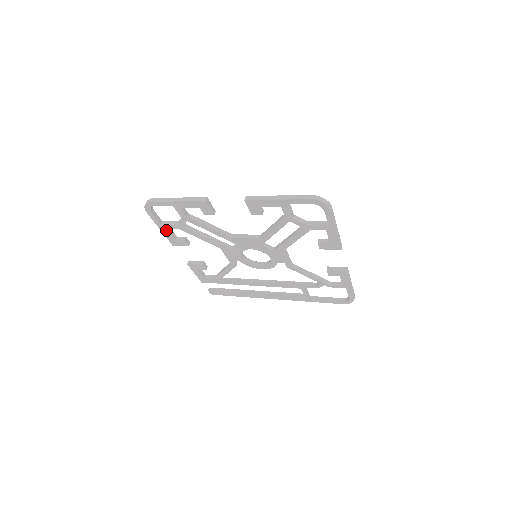
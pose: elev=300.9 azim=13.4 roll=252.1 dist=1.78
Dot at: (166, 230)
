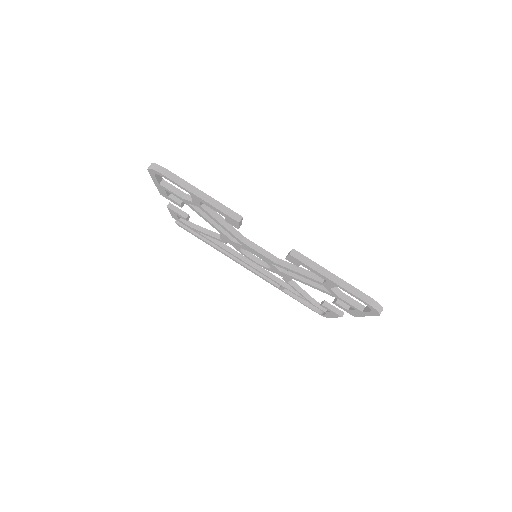
Dot at: (162, 188)
